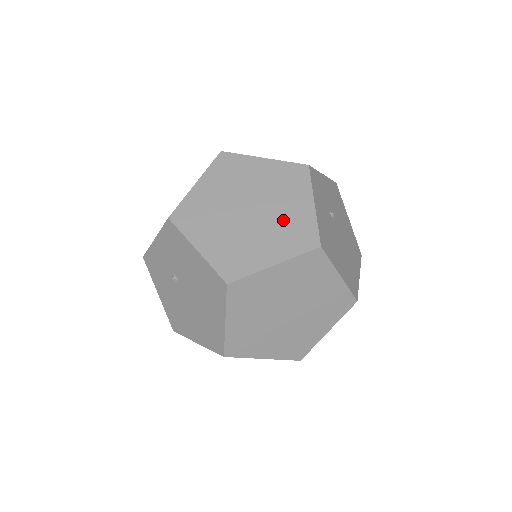
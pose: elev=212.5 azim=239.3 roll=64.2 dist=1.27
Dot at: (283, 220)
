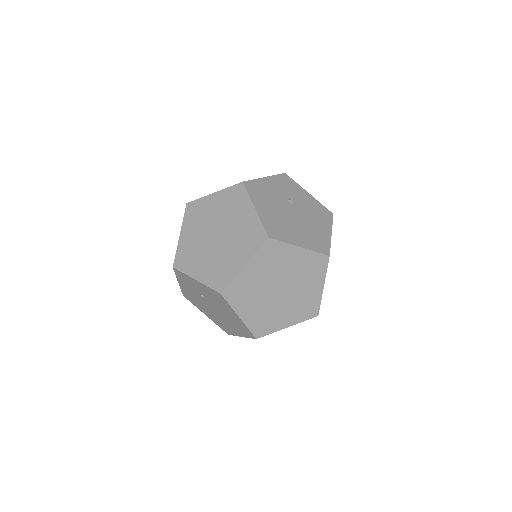
Dot at: occluded
